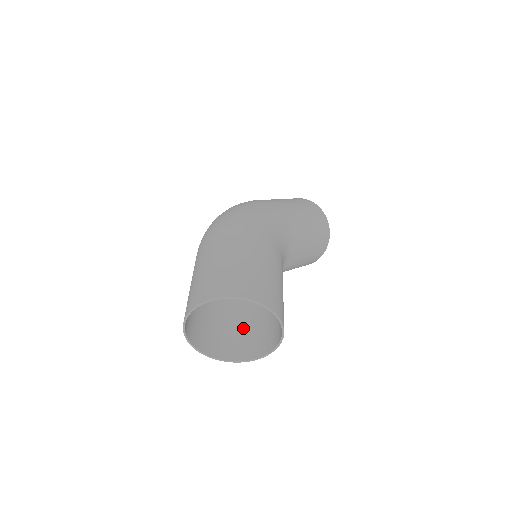
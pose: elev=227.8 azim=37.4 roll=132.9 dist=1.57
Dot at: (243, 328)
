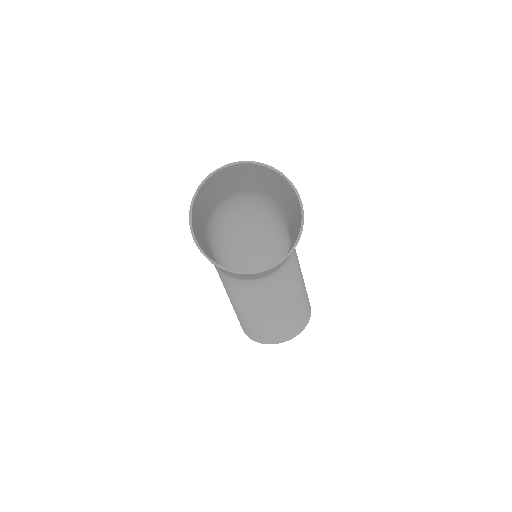
Dot at: occluded
